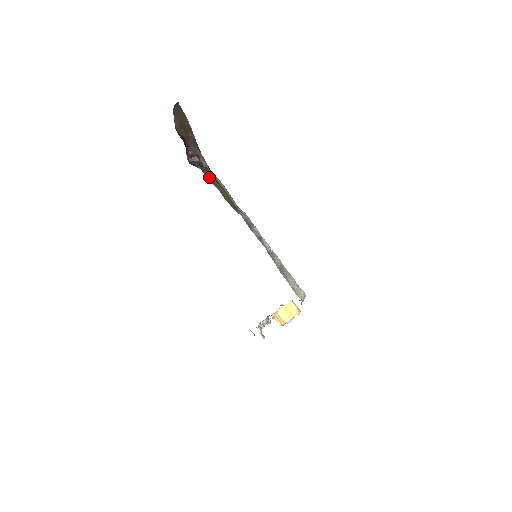
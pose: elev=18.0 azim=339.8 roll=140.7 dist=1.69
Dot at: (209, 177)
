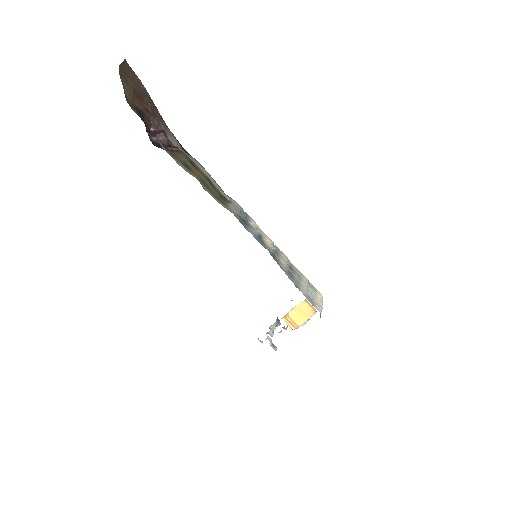
Dot at: (182, 162)
